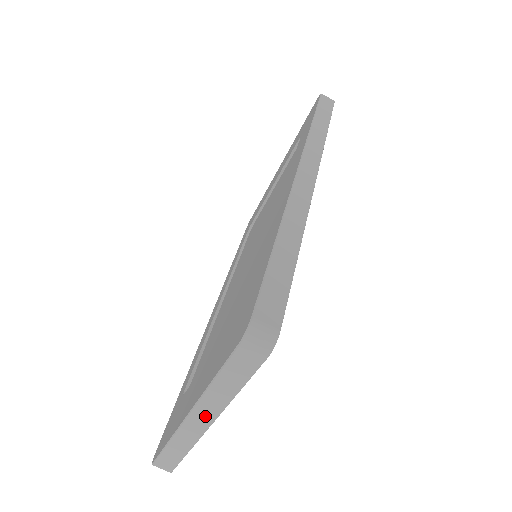
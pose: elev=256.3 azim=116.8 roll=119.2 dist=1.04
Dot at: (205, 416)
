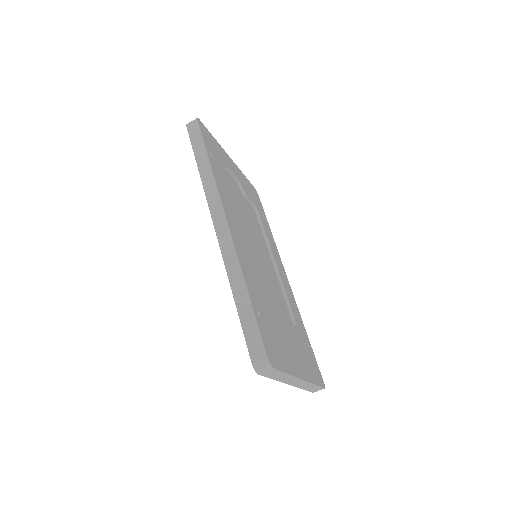
Dot at: (294, 381)
